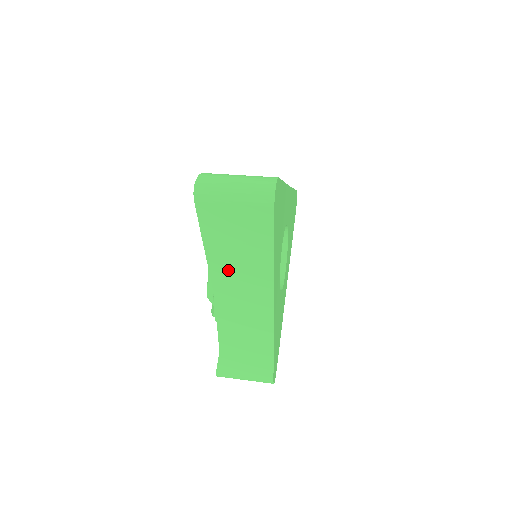
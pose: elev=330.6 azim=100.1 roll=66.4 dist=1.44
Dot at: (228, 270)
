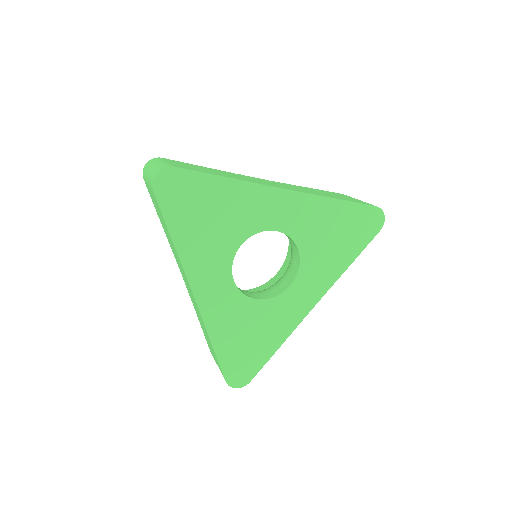
Dot at: (172, 248)
